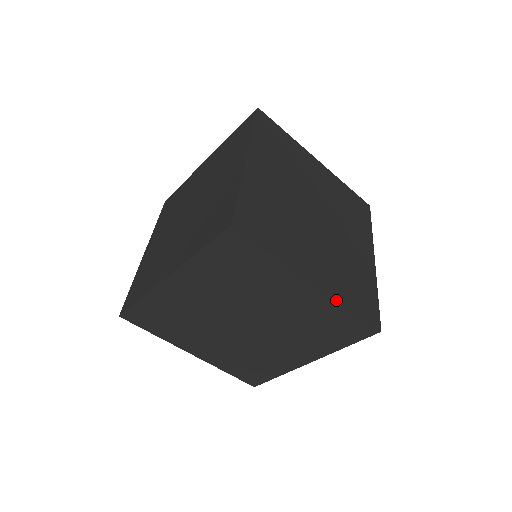
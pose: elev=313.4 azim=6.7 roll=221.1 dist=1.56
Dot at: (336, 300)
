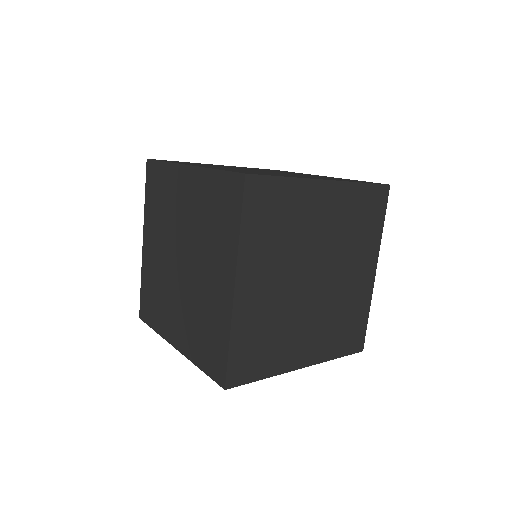
Dot at: (231, 321)
